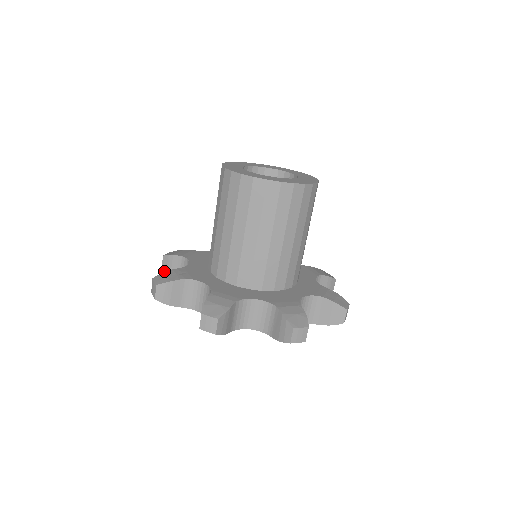
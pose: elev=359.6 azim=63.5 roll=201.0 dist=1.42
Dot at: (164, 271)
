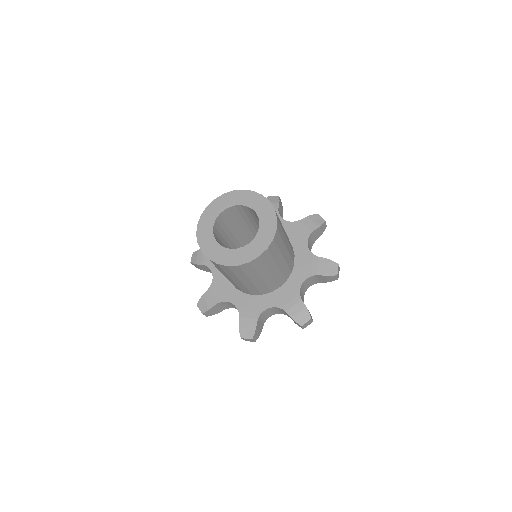
Dot at: occluded
